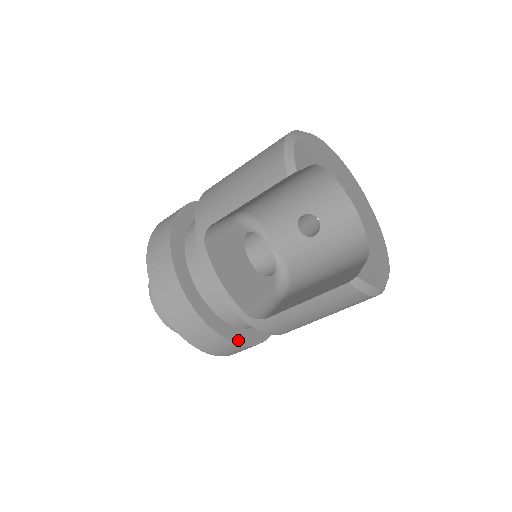
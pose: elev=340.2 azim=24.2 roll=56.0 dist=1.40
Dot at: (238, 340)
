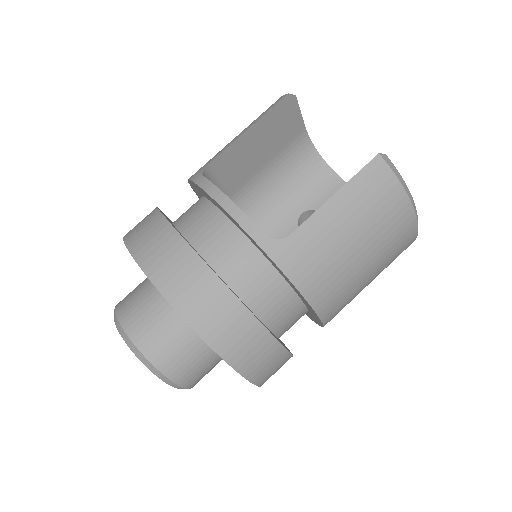
Dot at: (249, 310)
